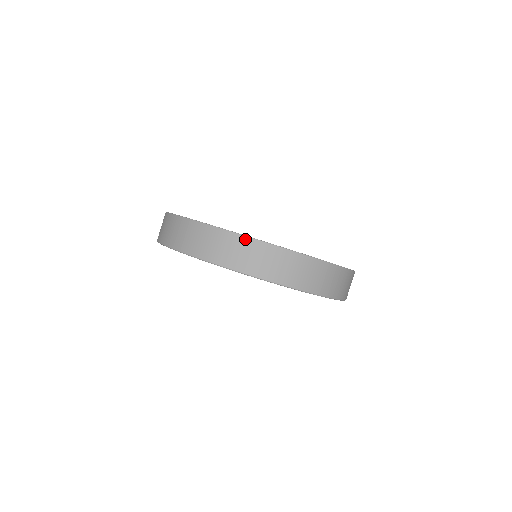
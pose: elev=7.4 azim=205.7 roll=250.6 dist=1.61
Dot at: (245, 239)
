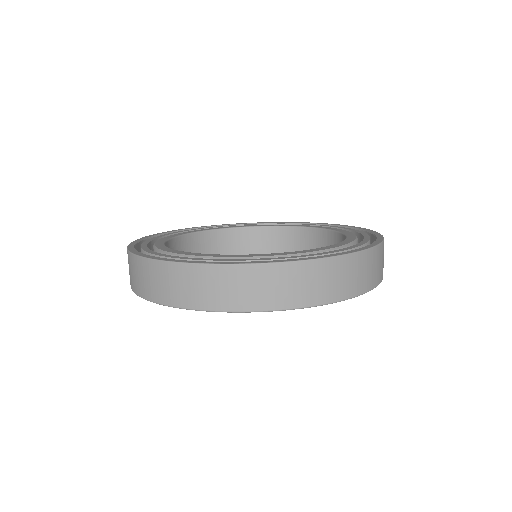
Dot at: (134, 258)
